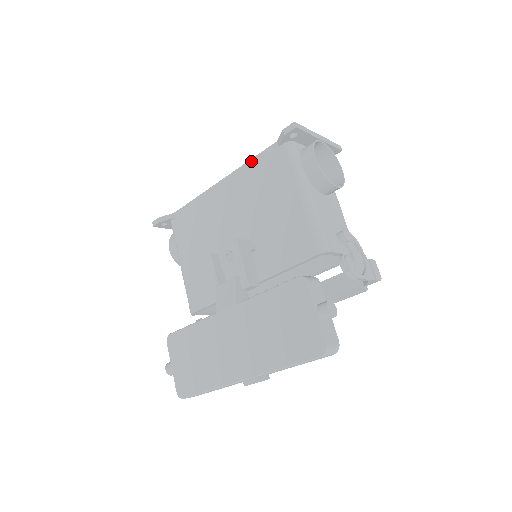
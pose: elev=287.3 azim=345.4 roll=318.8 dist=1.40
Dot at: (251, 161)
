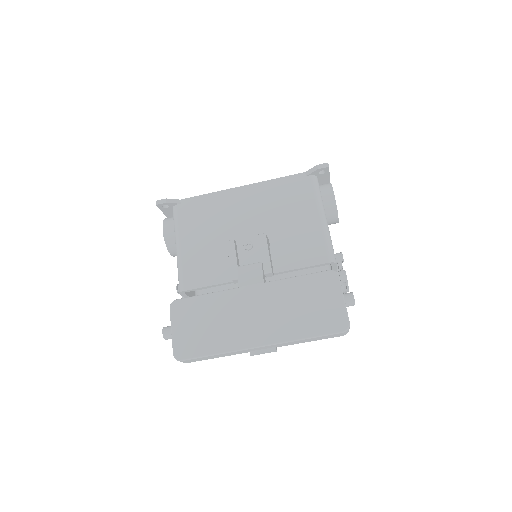
Dot at: (277, 179)
